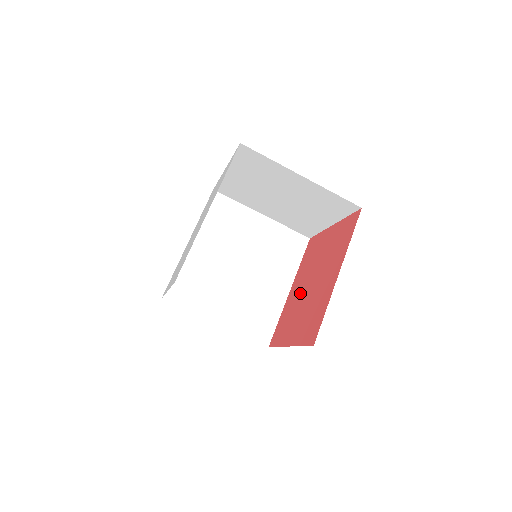
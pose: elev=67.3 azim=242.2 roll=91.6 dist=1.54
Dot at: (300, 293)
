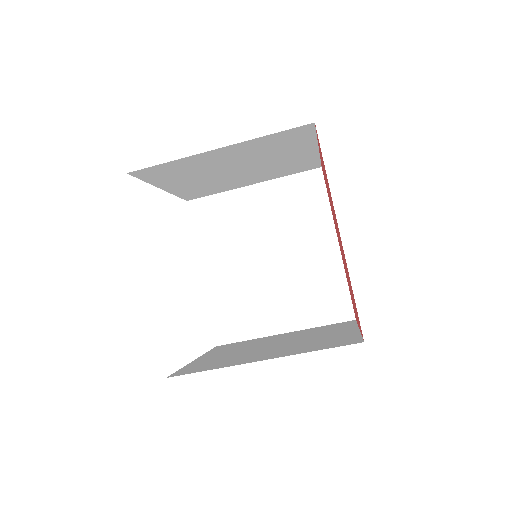
Dot at: occluded
